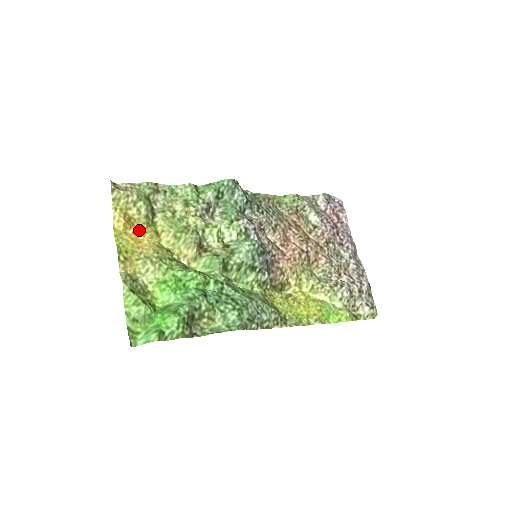
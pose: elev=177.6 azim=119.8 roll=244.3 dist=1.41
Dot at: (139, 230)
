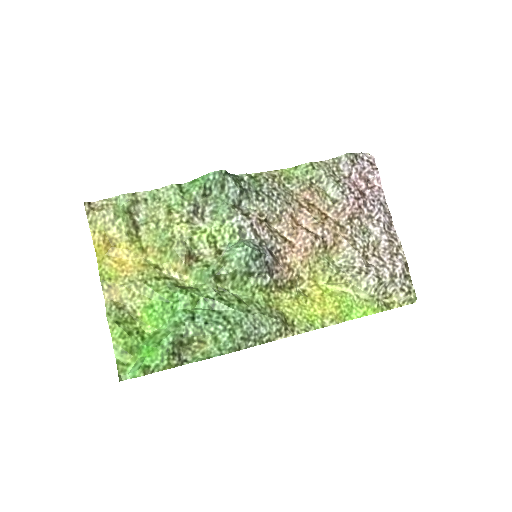
Dot at: (122, 251)
